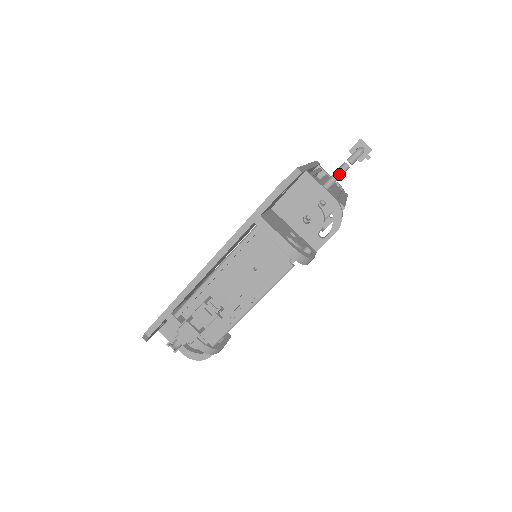
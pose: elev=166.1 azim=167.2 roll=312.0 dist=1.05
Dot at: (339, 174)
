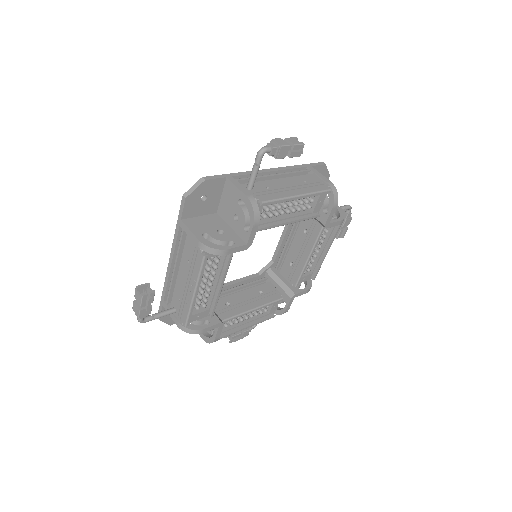
Dot at: (252, 174)
